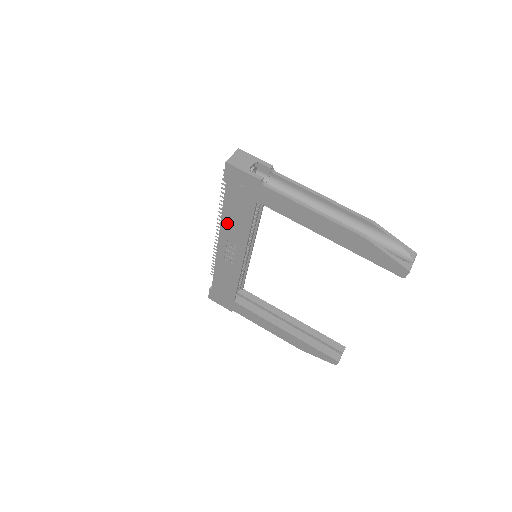
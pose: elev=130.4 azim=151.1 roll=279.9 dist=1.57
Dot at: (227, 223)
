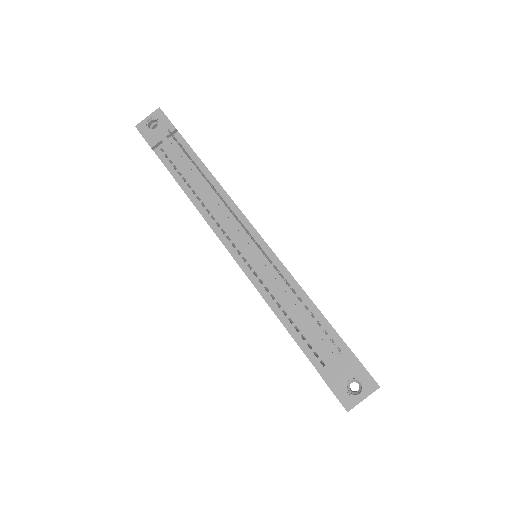
Dot at: occluded
